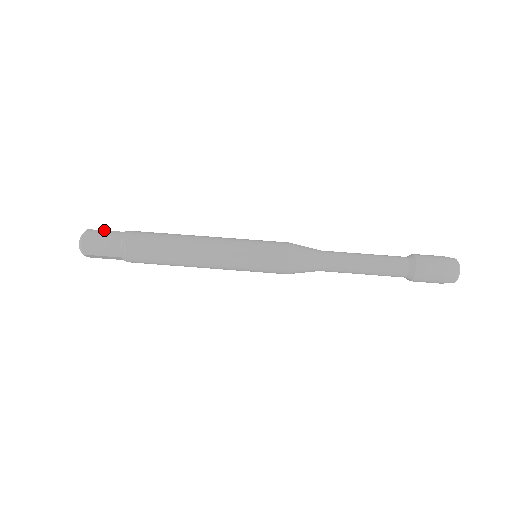
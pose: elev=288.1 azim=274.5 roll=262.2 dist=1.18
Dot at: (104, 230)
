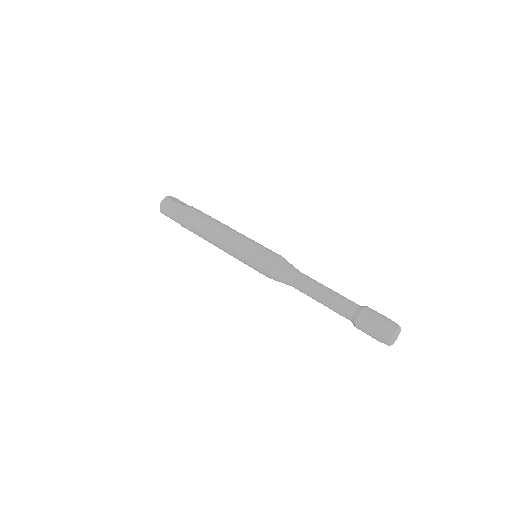
Dot at: occluded
